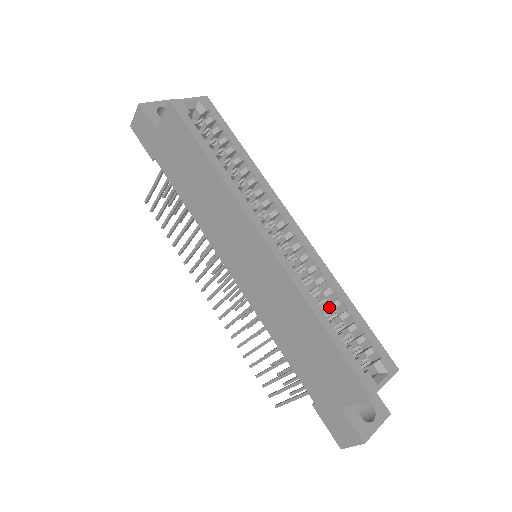
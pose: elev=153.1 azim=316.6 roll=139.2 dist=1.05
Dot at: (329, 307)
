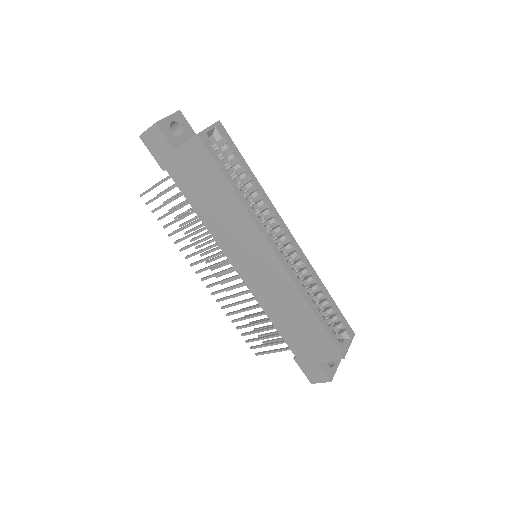
Dot at: (314, 297)
